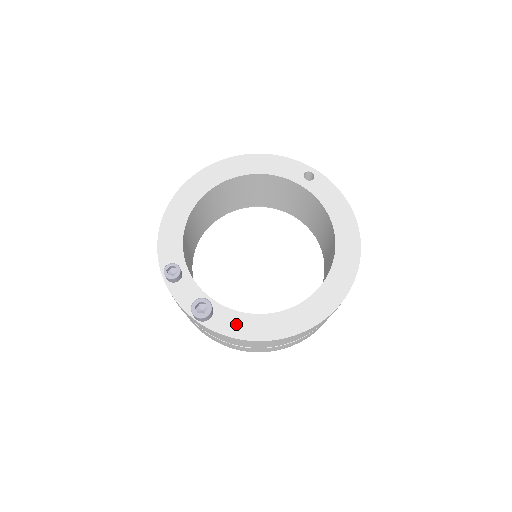
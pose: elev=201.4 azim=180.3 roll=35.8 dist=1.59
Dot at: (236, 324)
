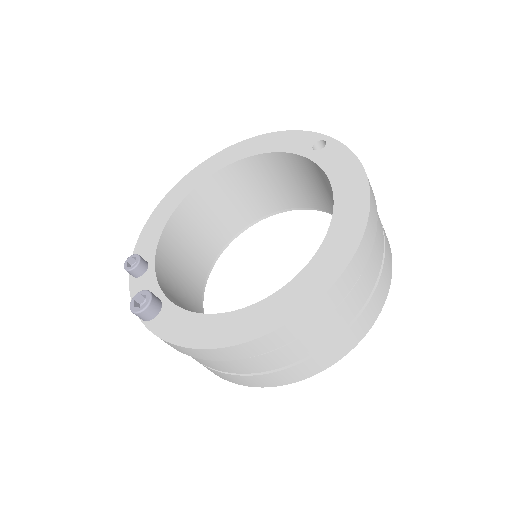
Dot at: (178, 325)
